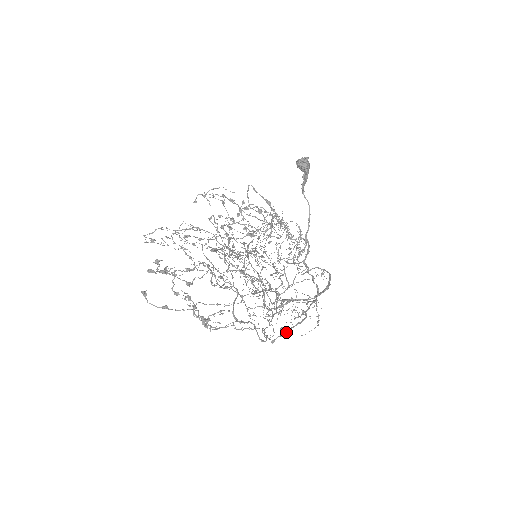
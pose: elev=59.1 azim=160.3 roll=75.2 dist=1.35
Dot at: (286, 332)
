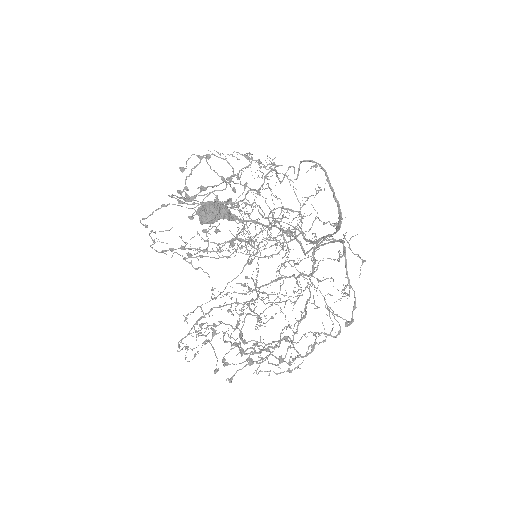
Dot at: (351, 321)
